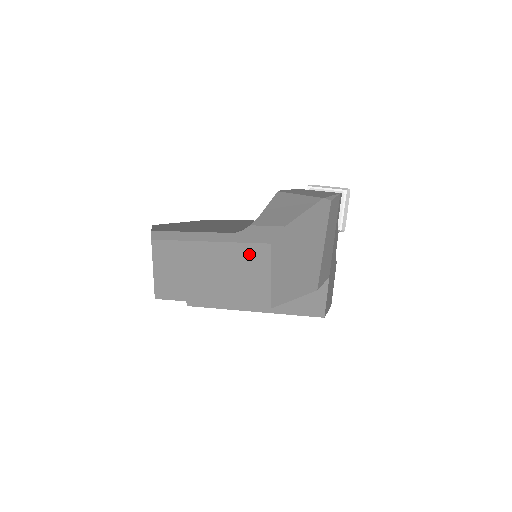
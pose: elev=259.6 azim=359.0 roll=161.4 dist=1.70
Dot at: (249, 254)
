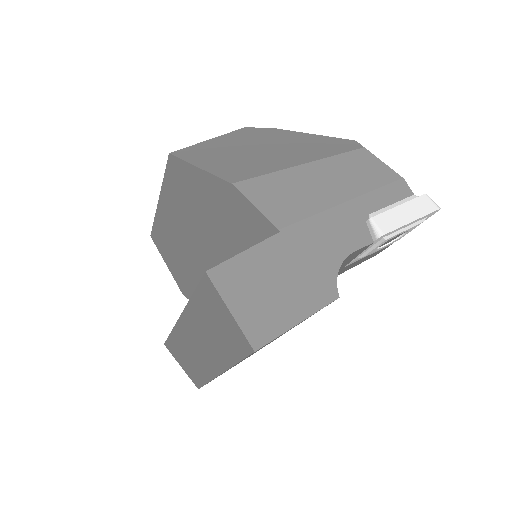
Dot at: occluded
